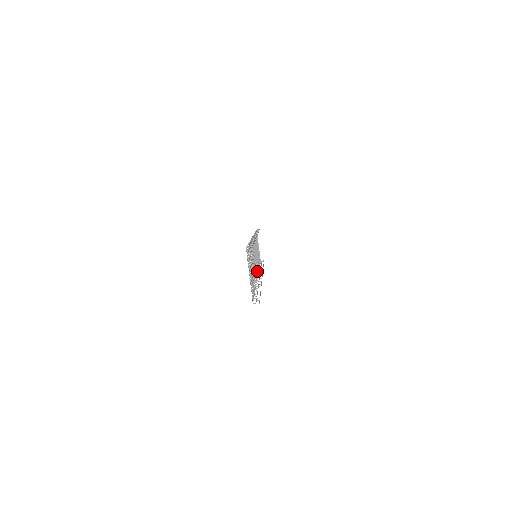
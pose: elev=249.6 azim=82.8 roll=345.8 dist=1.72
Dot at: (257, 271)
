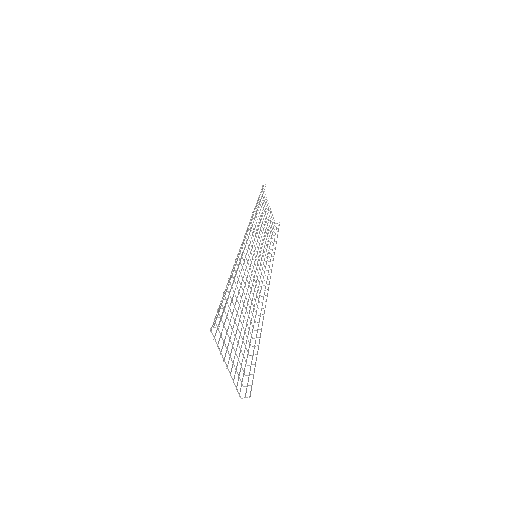
Dot at: occluded
